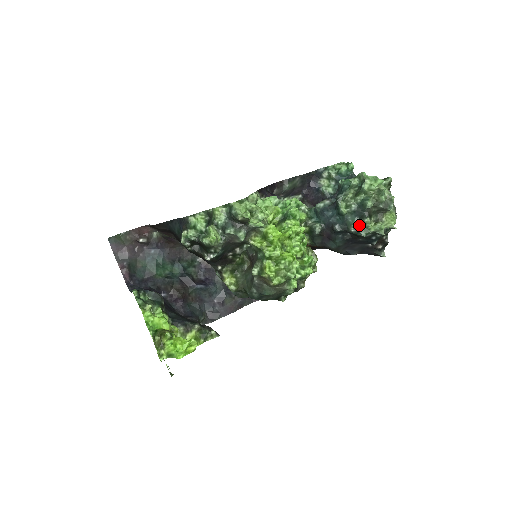
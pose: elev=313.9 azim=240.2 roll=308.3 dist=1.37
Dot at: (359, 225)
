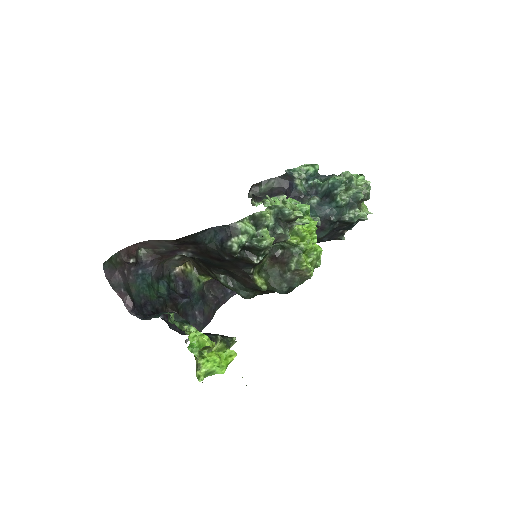
Dot at: (352, 214)
